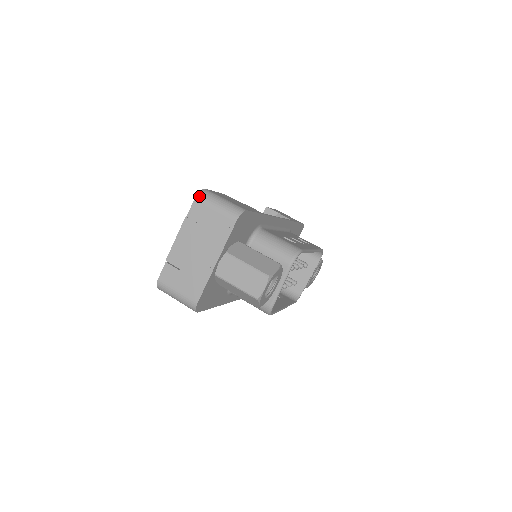
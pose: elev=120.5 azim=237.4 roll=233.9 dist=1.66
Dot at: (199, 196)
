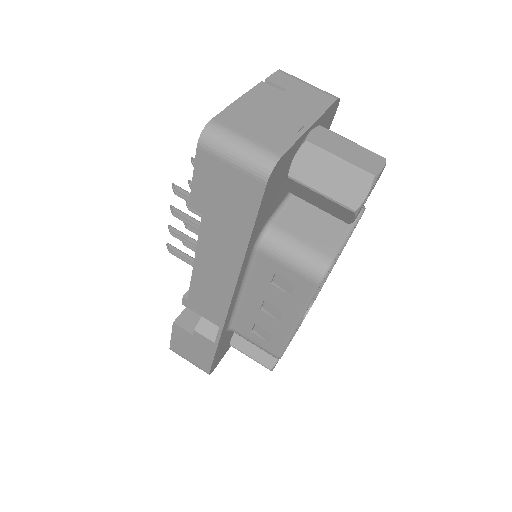
Dot at: (283, 71)
